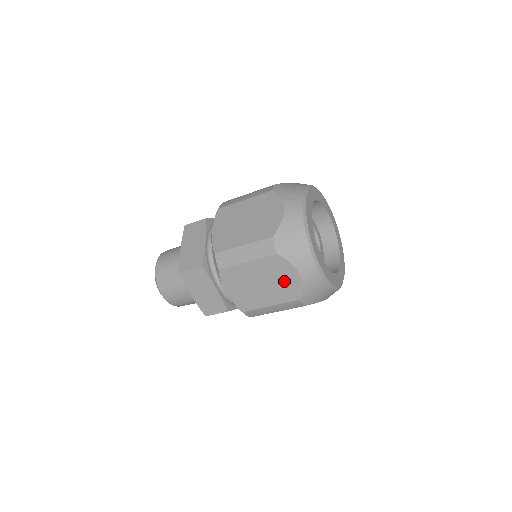
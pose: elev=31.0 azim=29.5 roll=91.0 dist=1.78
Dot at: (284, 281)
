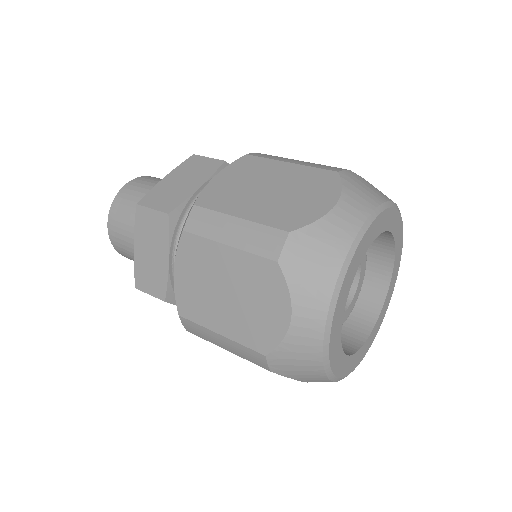
Dot at: (261, 312)
